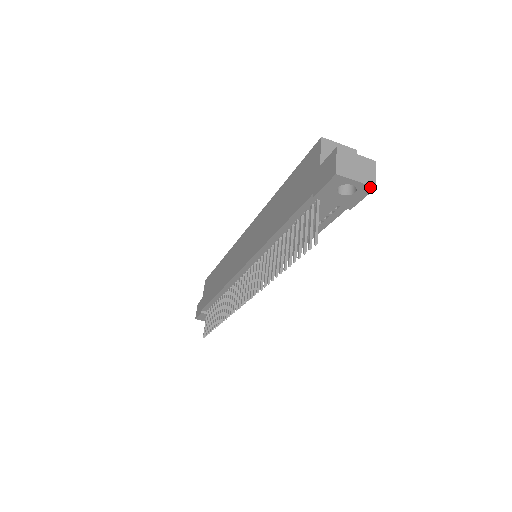
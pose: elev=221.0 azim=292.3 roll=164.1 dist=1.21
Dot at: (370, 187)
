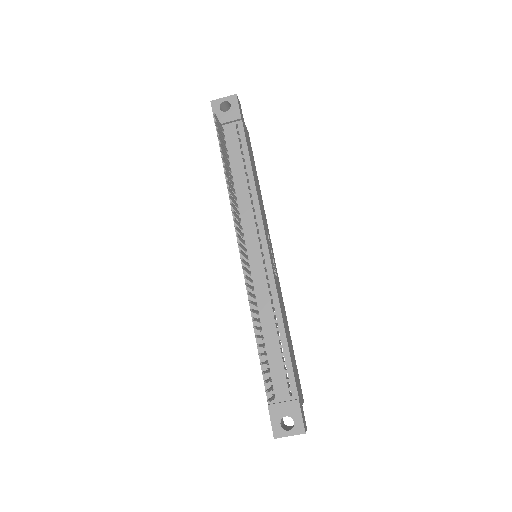
Dot at: (233, 96)
